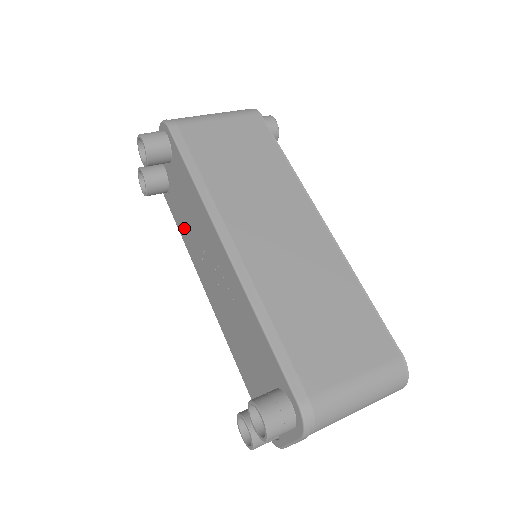
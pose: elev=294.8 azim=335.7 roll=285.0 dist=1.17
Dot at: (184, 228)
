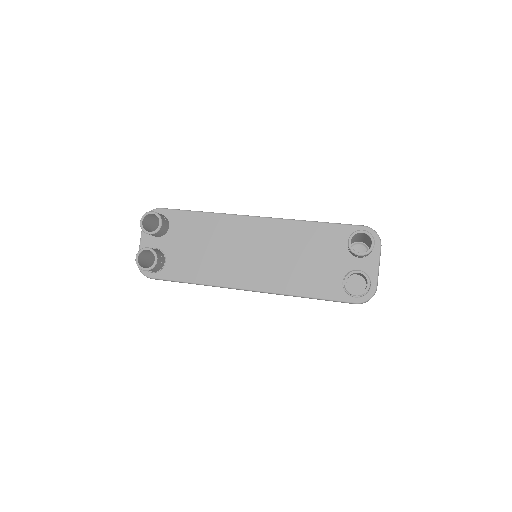
Dot at: (199, 268)
